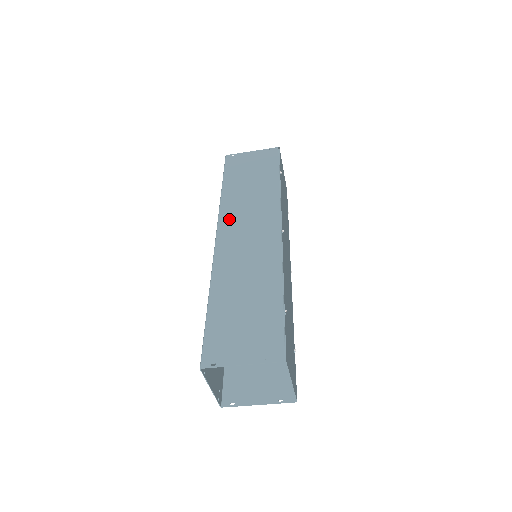
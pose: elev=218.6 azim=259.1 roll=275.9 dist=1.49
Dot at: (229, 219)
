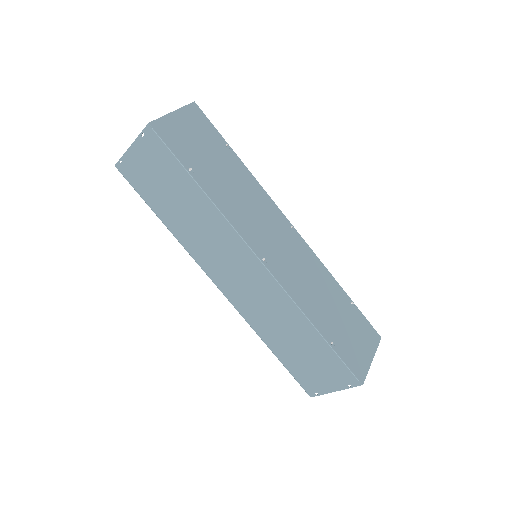
Dot at: (208, 264)
